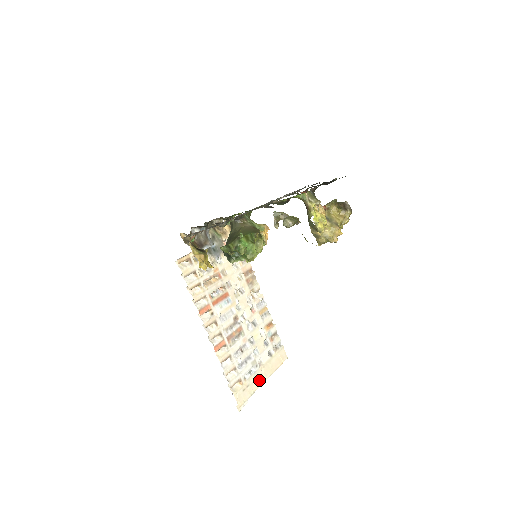
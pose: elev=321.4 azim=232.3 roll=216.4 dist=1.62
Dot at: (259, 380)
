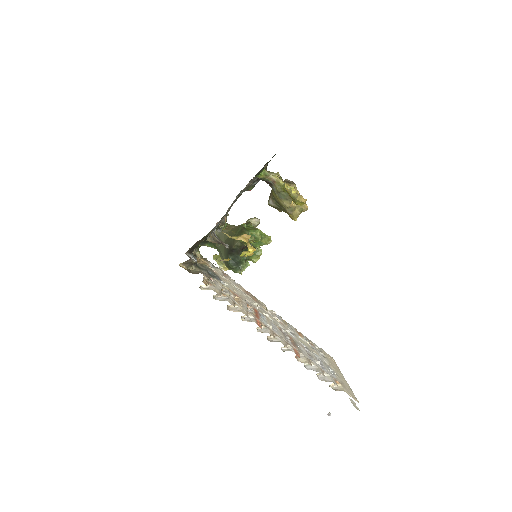
Dot at: (341, 378)
